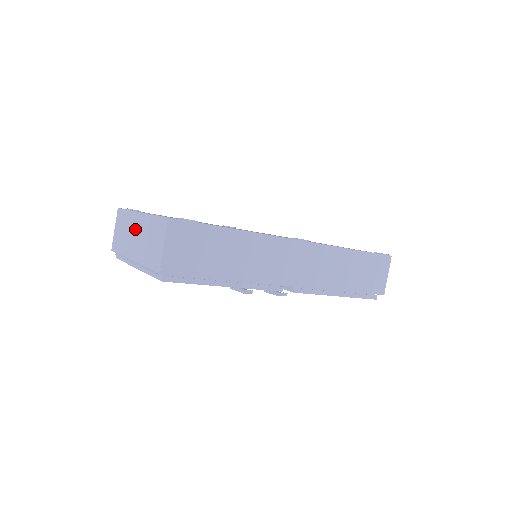
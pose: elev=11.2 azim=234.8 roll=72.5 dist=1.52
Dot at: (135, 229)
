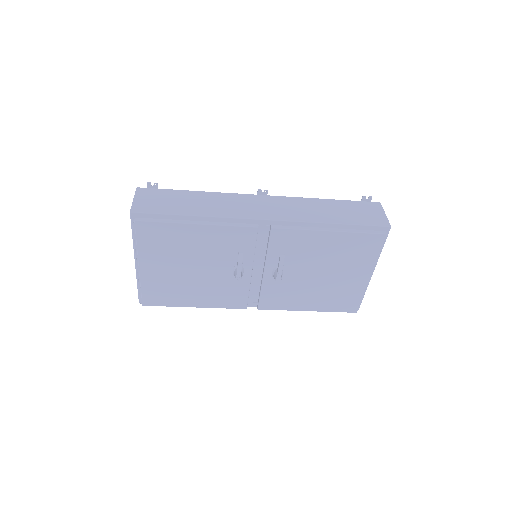
Dot at: occluded
